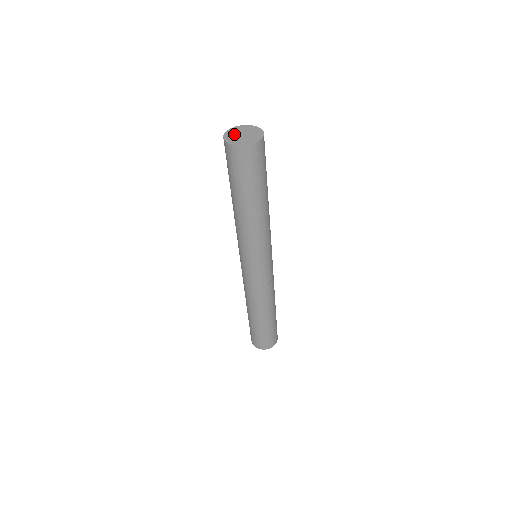
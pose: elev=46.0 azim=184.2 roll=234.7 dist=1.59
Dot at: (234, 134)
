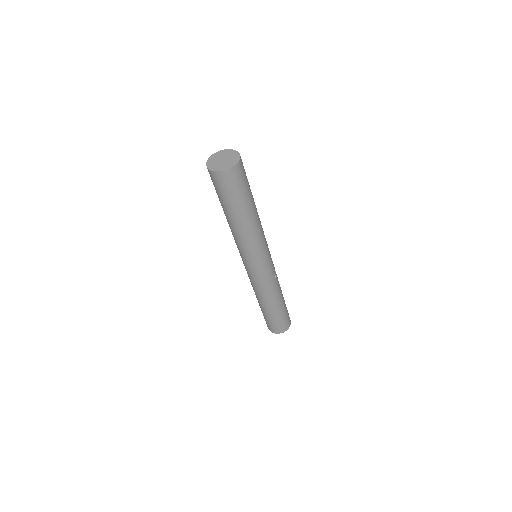
Dot at: (215, 162)
